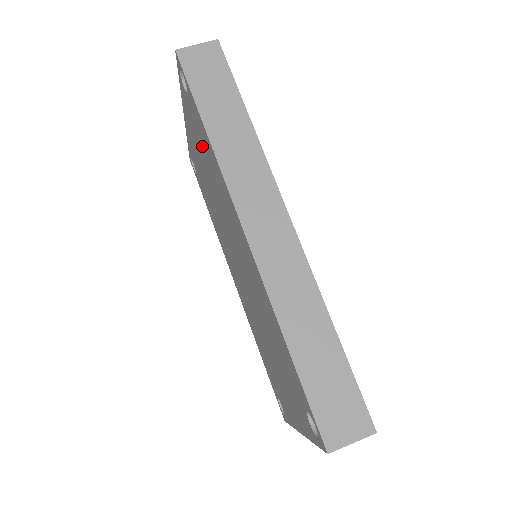
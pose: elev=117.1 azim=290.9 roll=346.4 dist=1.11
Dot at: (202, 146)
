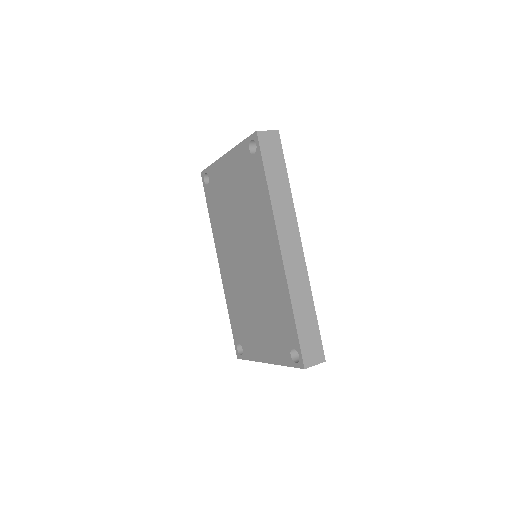
Dot at: (249, 186)
